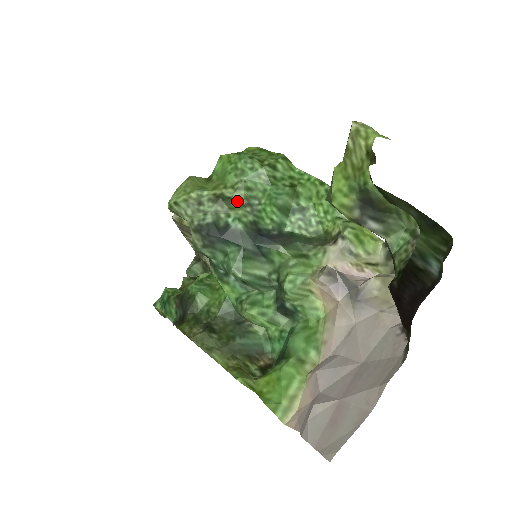
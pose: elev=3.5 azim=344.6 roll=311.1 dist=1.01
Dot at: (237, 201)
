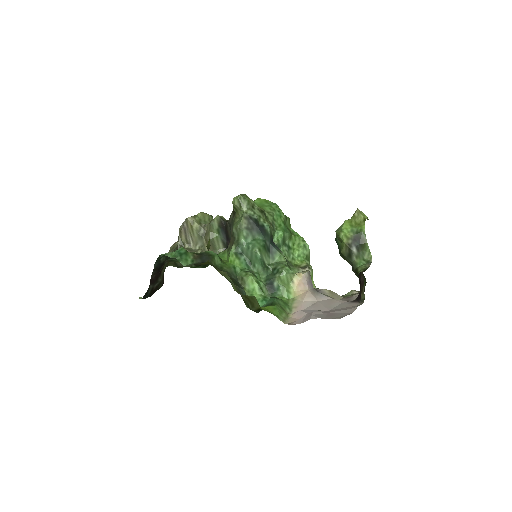
Dot at: (269, 220)
